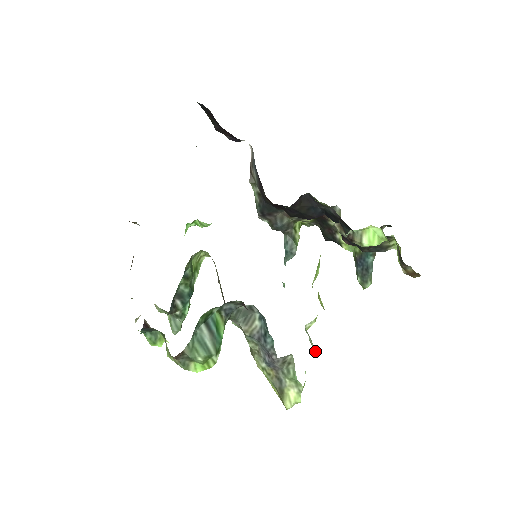
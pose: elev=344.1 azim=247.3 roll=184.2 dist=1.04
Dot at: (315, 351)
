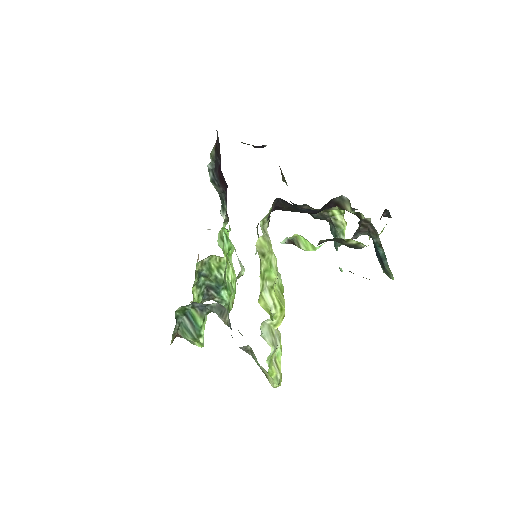
Dot at: (269, 345)
